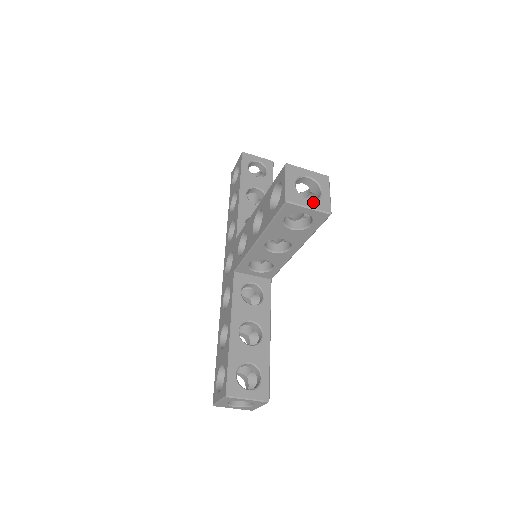
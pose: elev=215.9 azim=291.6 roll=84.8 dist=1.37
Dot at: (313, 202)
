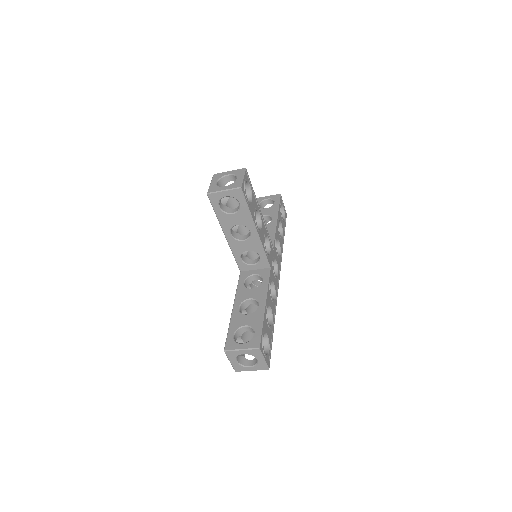
Dot at: (227, 186)
